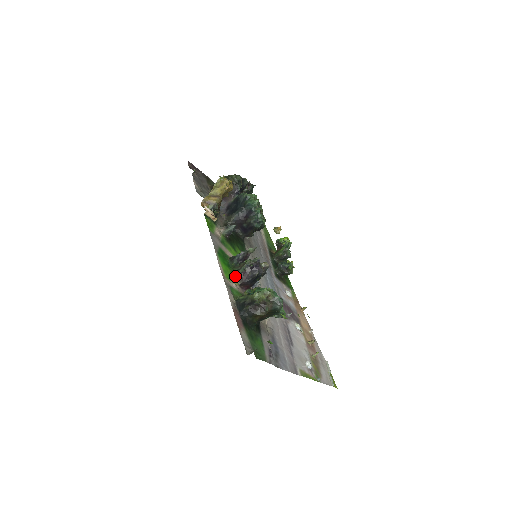
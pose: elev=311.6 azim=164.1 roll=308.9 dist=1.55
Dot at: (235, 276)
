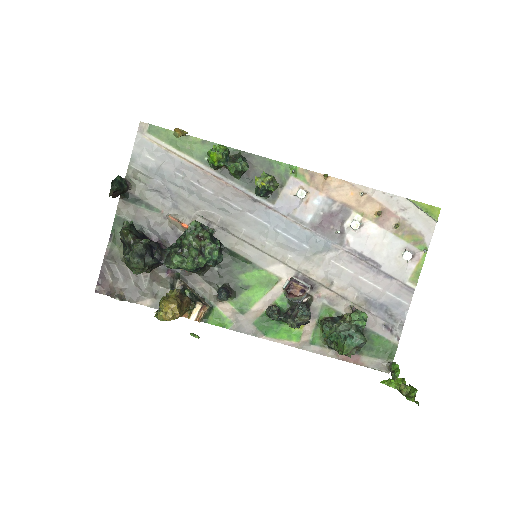
Dot at: occluded
